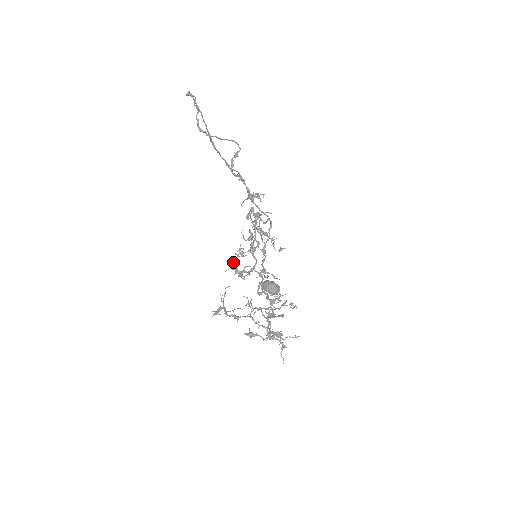
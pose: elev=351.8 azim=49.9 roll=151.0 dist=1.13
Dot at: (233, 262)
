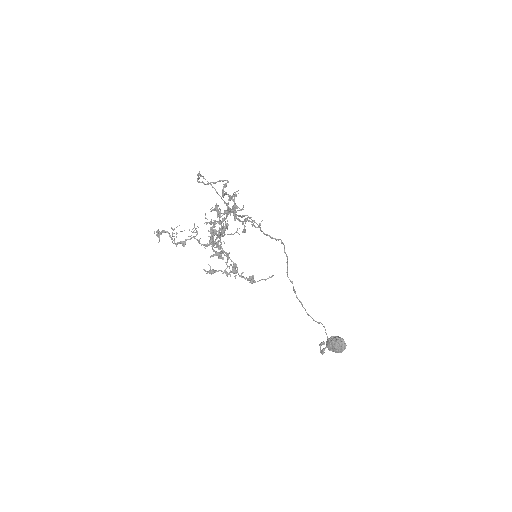
Dot at: (210, 238)
